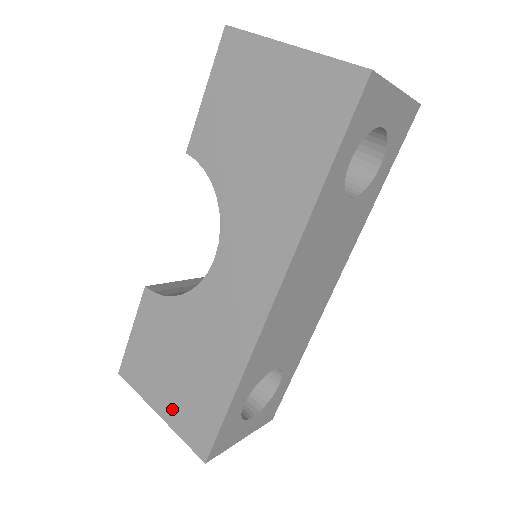
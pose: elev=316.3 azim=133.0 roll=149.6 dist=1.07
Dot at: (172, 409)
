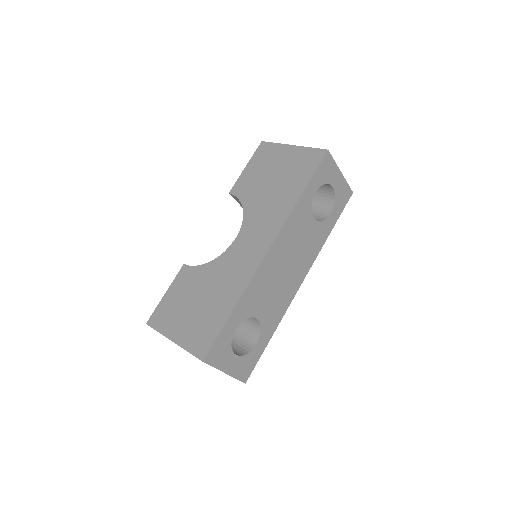
Dot at: (185, 333)
